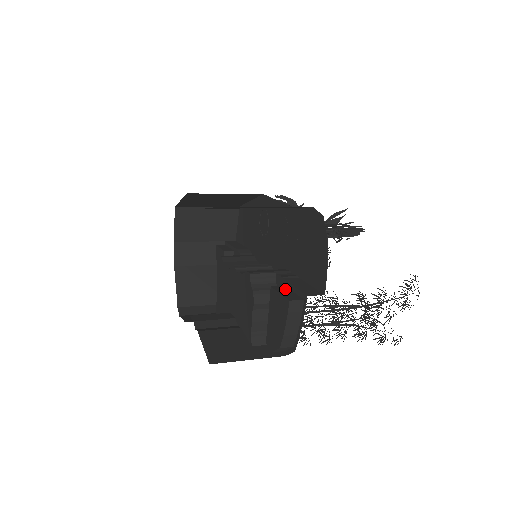
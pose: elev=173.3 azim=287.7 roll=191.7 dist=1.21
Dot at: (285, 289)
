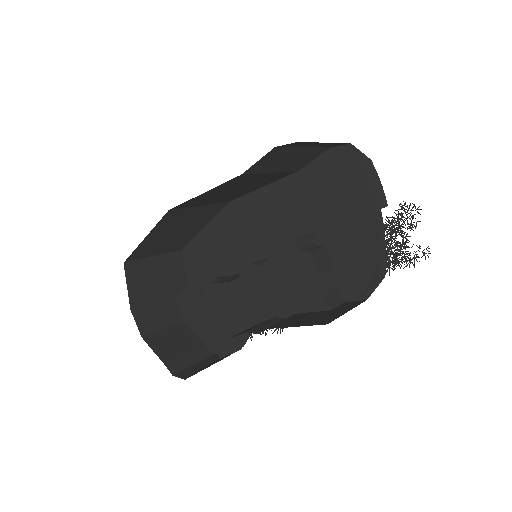
Dot at: occluded
